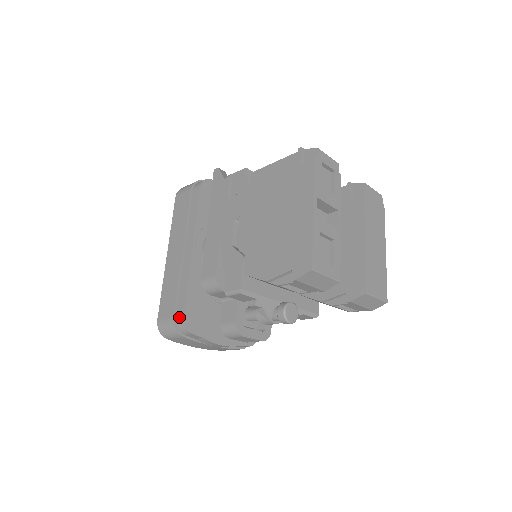
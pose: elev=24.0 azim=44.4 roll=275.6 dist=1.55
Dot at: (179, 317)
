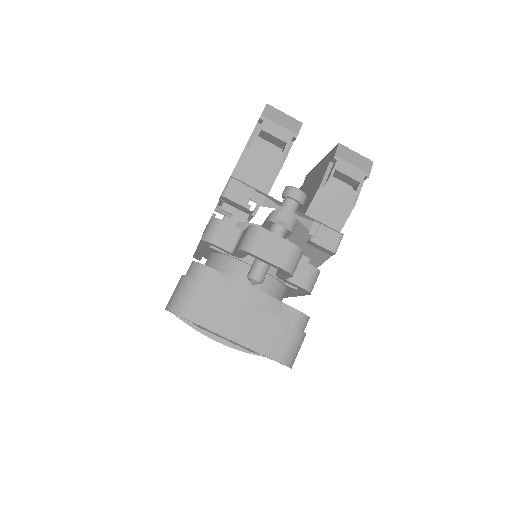
Dot at: (188, 269)
